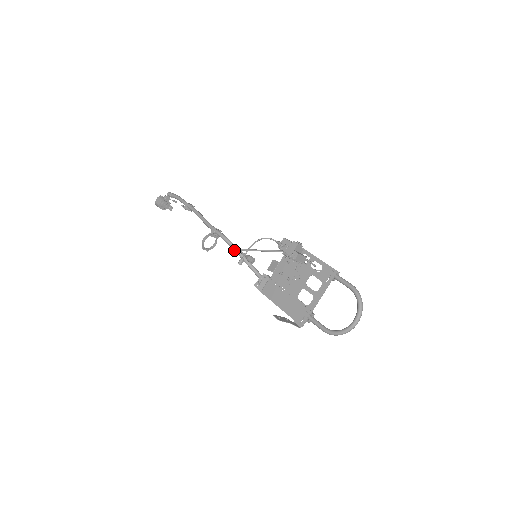
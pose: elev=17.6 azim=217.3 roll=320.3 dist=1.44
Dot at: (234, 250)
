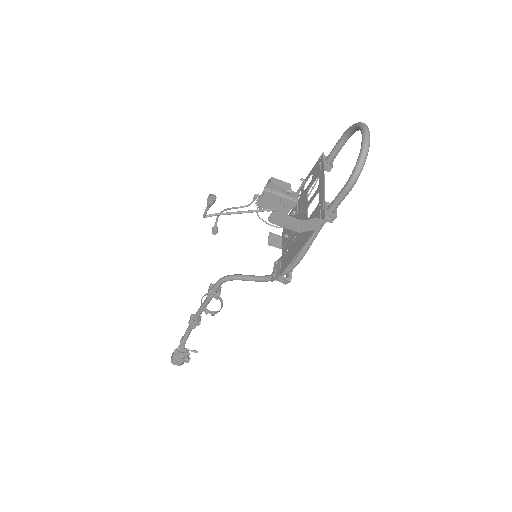
Dot at: (234, 278)
